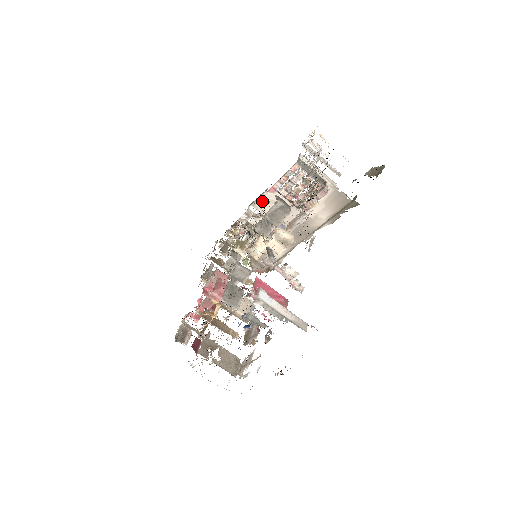
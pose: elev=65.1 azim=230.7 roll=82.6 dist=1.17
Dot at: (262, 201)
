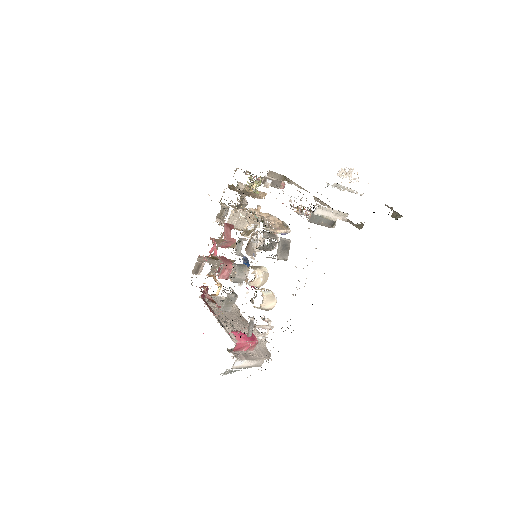
Dot at: occluded
